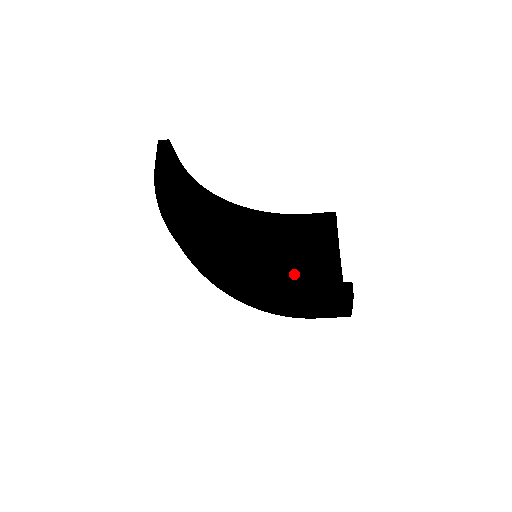
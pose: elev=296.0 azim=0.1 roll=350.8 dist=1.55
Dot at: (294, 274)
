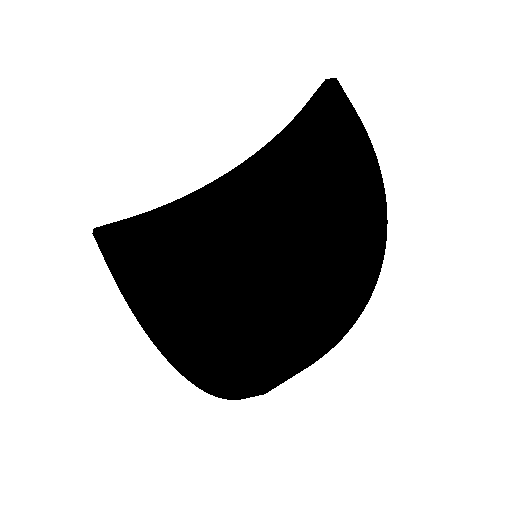
Dot at: (326, 218)
